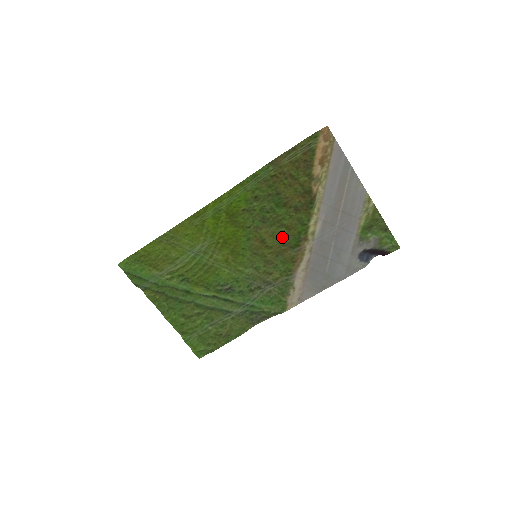
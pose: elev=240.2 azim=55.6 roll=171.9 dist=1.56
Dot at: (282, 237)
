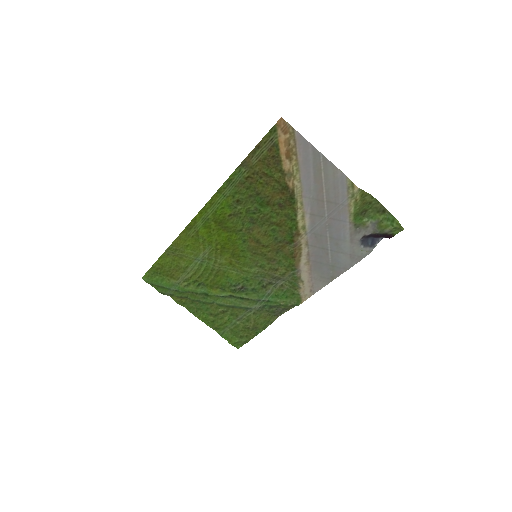
Dot at: (276, 234)
